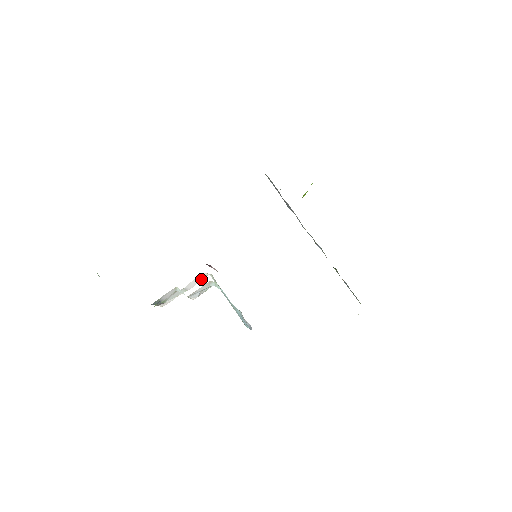
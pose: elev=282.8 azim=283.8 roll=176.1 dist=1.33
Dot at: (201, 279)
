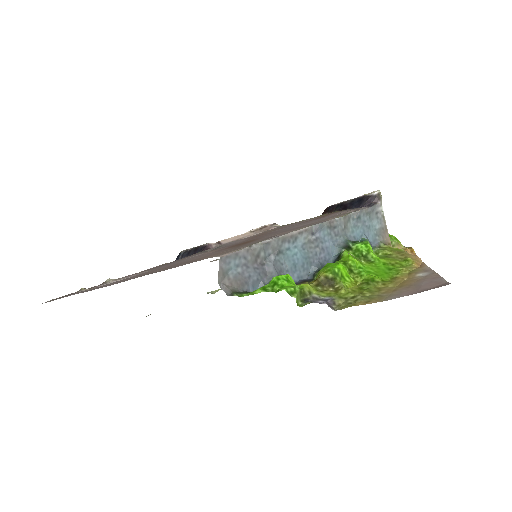
Dot at: occluded
